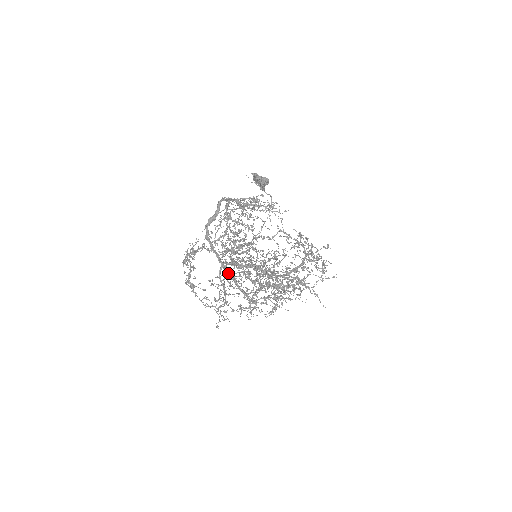
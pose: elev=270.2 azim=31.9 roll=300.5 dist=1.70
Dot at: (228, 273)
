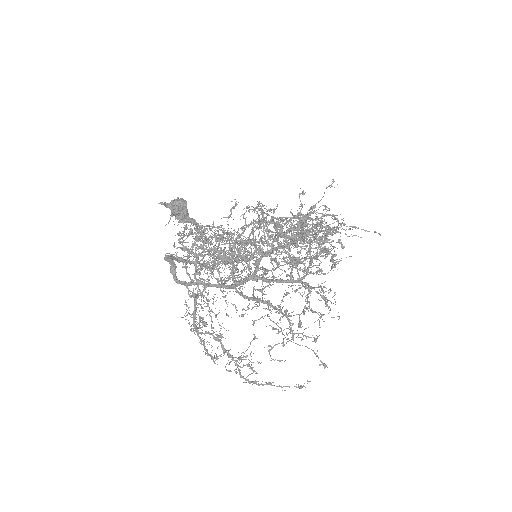
Dot at: (245, 280)
